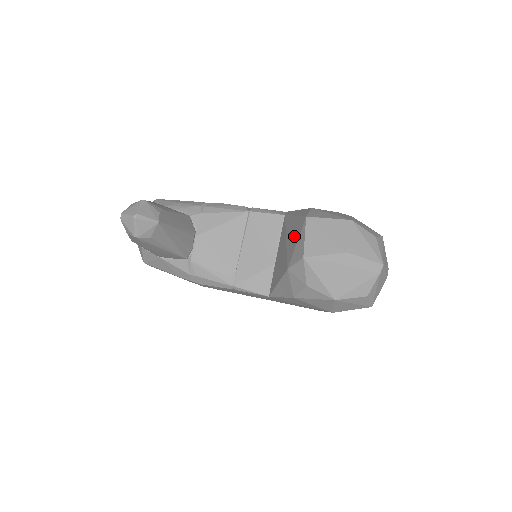
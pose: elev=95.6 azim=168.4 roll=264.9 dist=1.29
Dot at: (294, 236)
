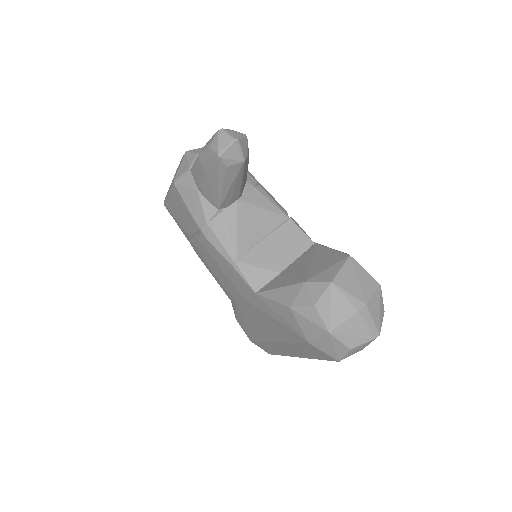
Dot at: (326, 262)
